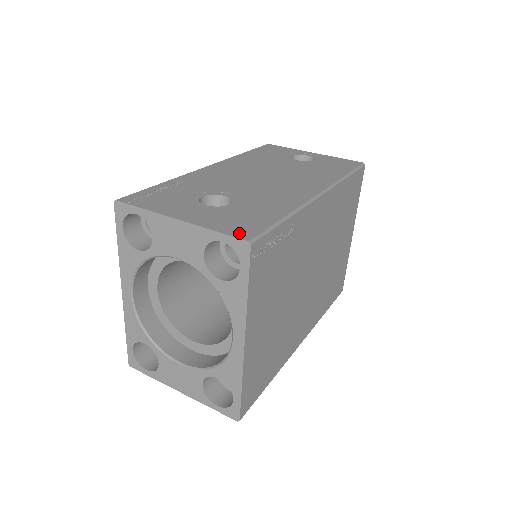
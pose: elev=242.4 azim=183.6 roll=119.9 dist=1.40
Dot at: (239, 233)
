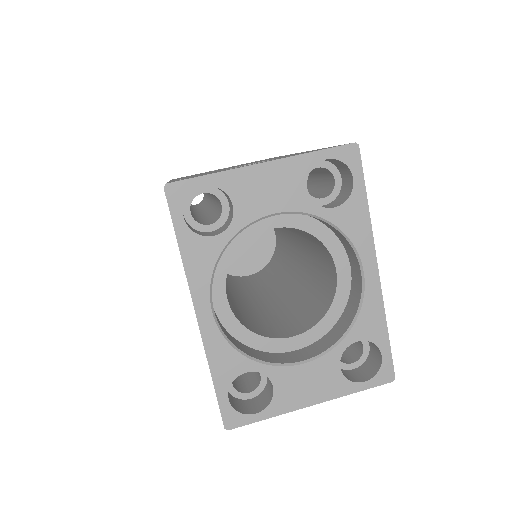
Dot at: occluded
